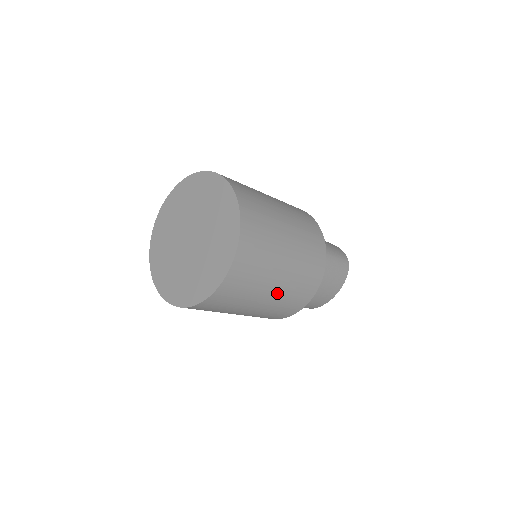
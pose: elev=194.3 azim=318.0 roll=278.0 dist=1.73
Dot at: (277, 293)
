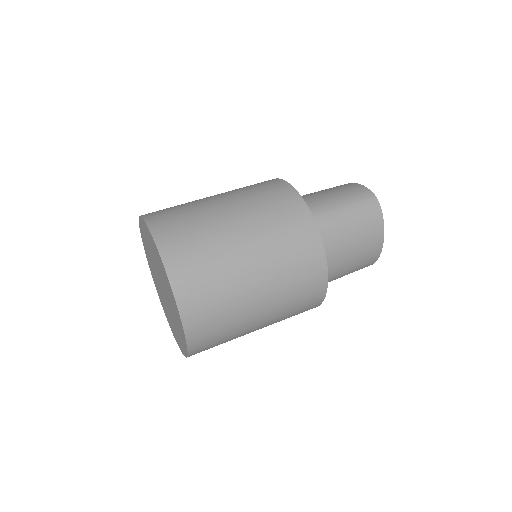
Dot at: (269, 299)
